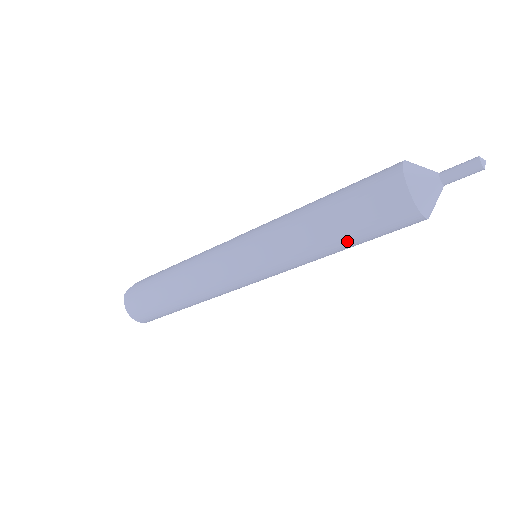
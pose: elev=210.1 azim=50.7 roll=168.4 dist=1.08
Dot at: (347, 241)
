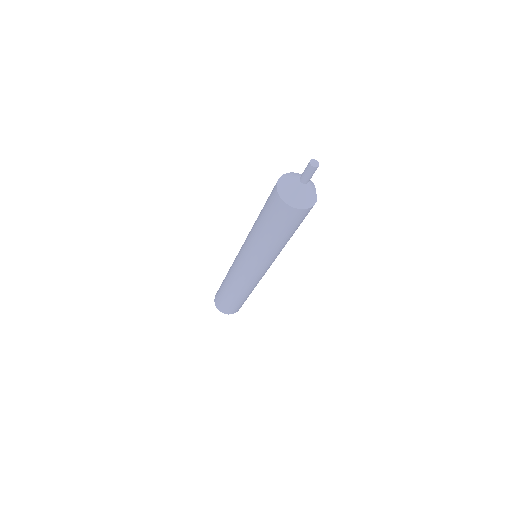
Dot at: (272, 234)
